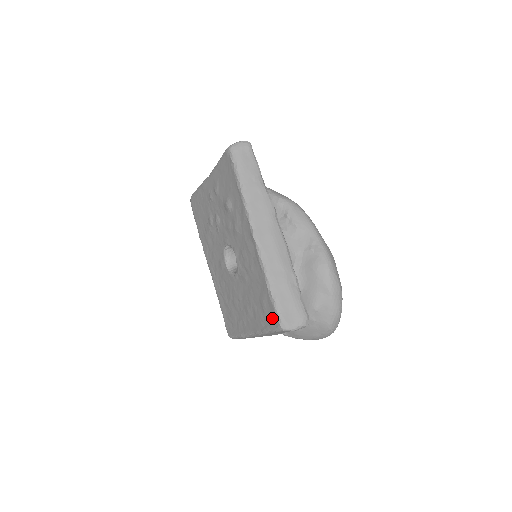
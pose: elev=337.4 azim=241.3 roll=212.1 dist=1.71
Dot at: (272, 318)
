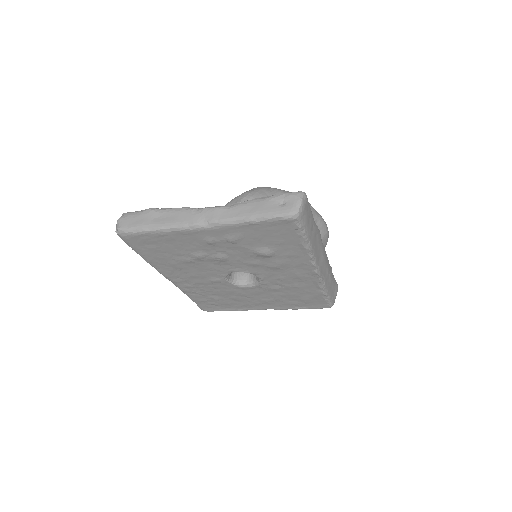
Dot at: (318, 305)
